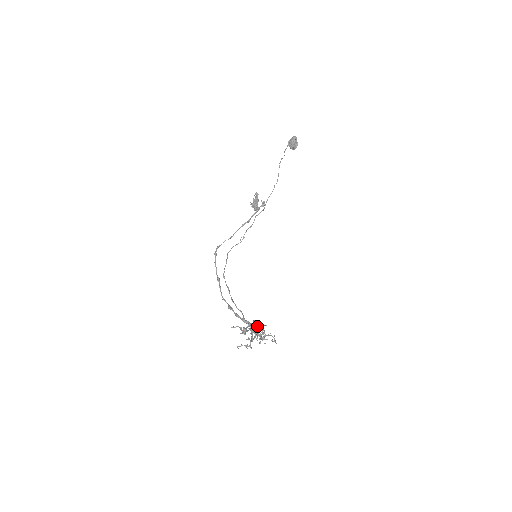
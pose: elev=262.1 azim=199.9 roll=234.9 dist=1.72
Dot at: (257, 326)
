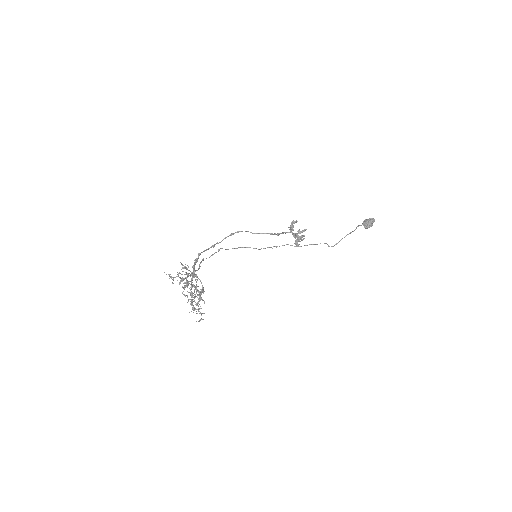
Dot at: occluded
